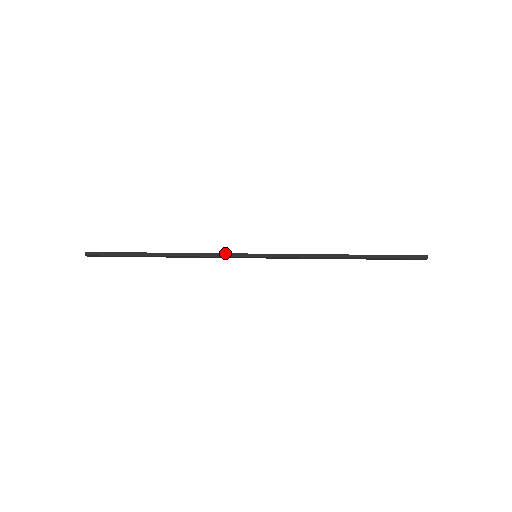
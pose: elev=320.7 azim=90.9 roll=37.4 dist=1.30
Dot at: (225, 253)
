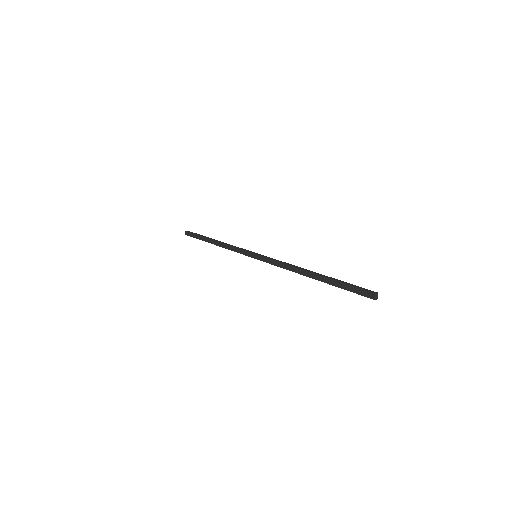
Dot at: (242, 248)
